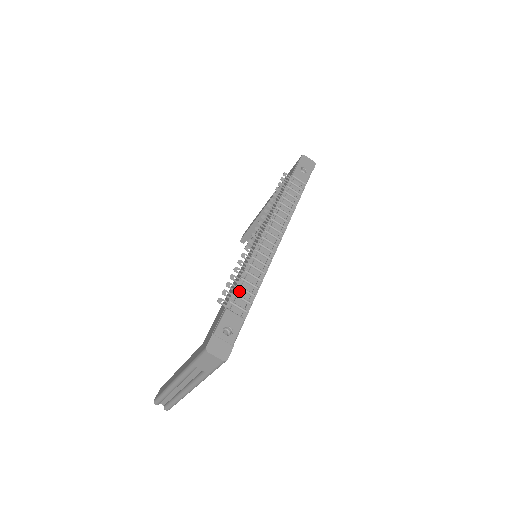
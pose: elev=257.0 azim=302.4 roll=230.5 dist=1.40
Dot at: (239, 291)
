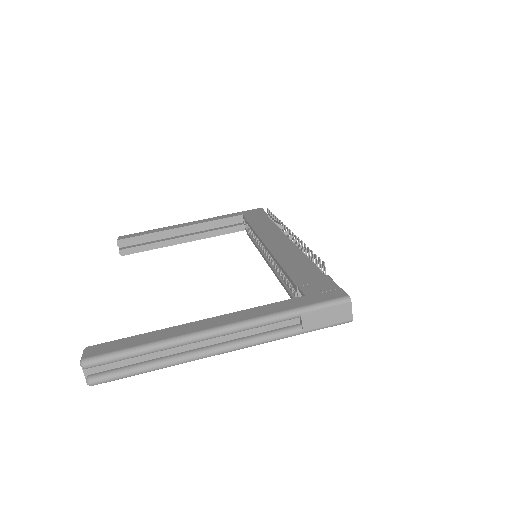
Dot at: occluded
